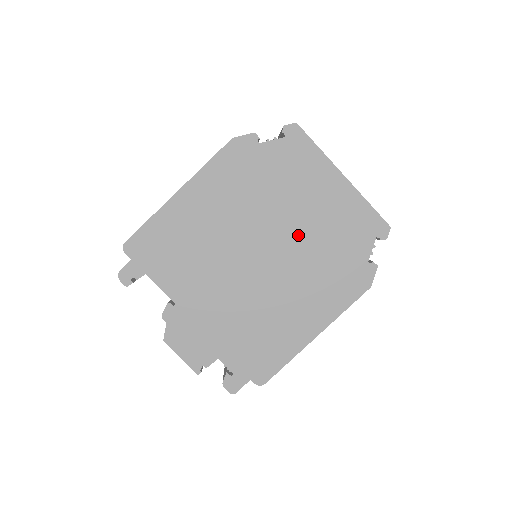
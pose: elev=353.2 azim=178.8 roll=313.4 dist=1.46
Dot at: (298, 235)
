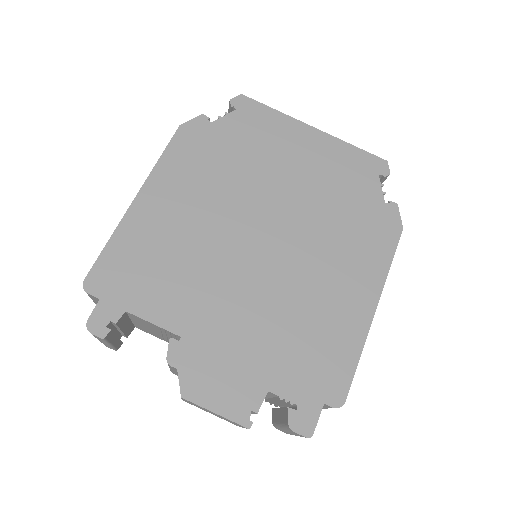
Dot at: (296, 200)
